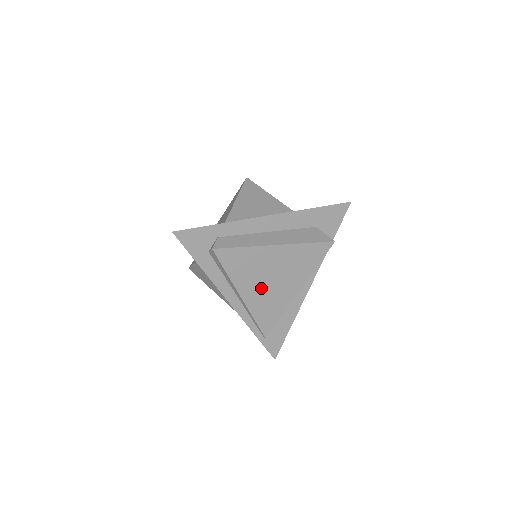
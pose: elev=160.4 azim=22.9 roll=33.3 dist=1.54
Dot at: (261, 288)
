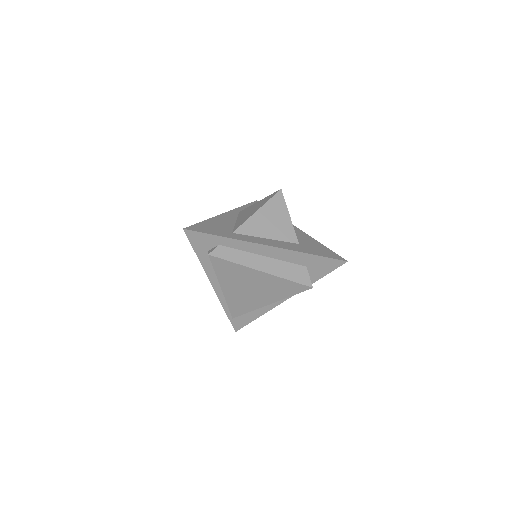
Dot at: (240, 290)
